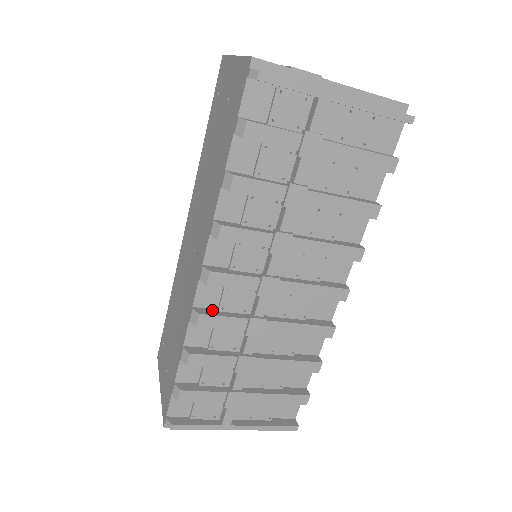
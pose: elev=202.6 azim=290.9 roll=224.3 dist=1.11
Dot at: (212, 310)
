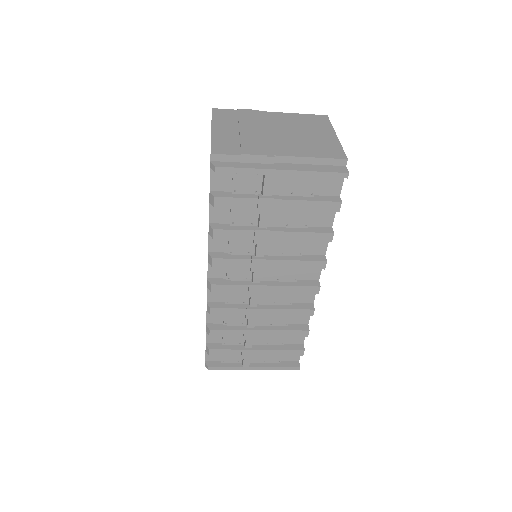
Dot at: (220, 303)
